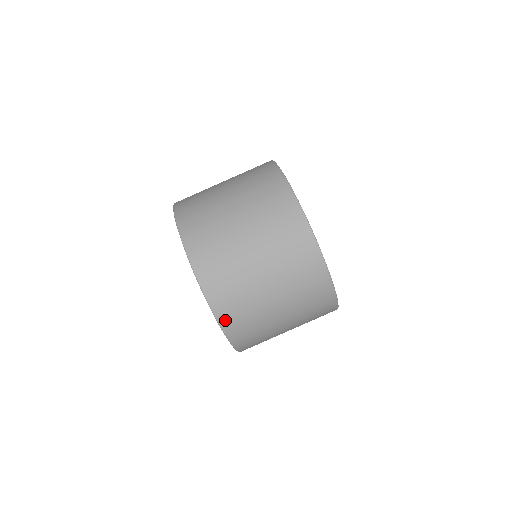
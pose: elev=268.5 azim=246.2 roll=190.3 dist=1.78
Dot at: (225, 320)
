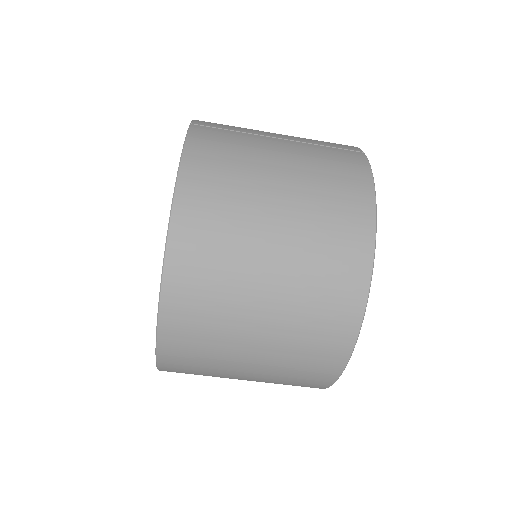
Dot at: (169, 370)
